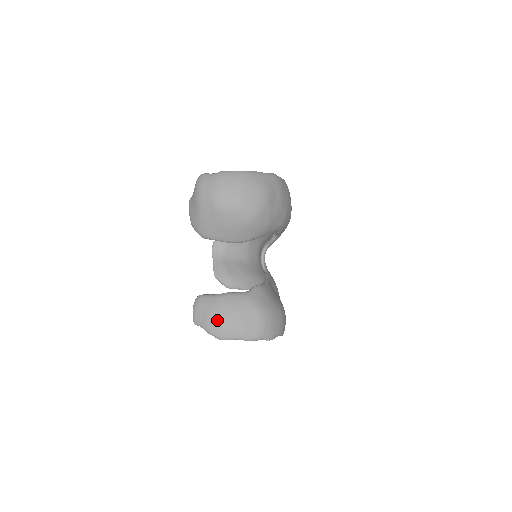
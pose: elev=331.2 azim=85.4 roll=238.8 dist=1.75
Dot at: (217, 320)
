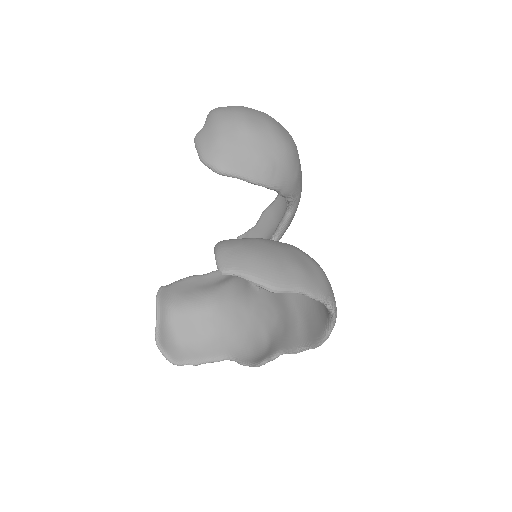
Dot at: (265, 258)
